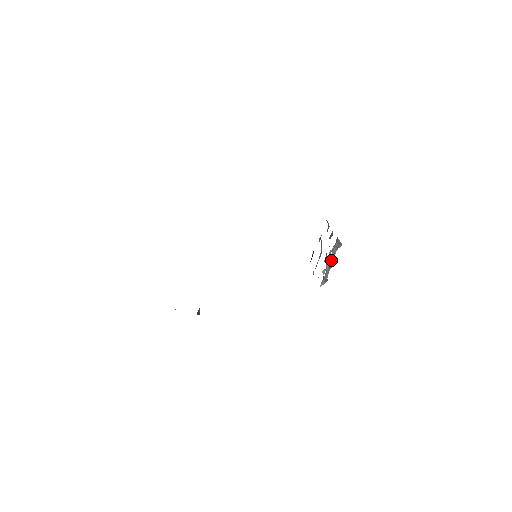
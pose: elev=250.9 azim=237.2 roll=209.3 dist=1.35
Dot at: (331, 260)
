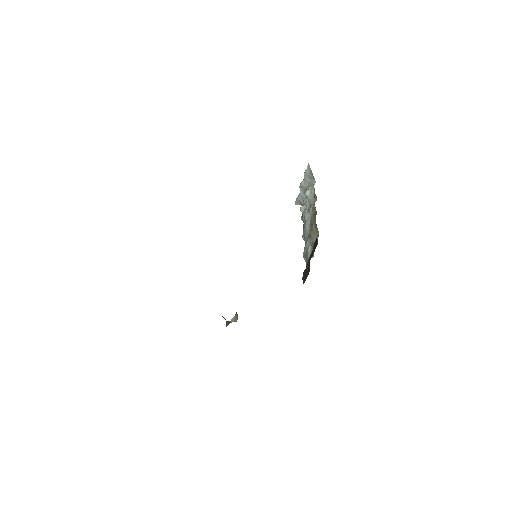
Dot at: occluded
